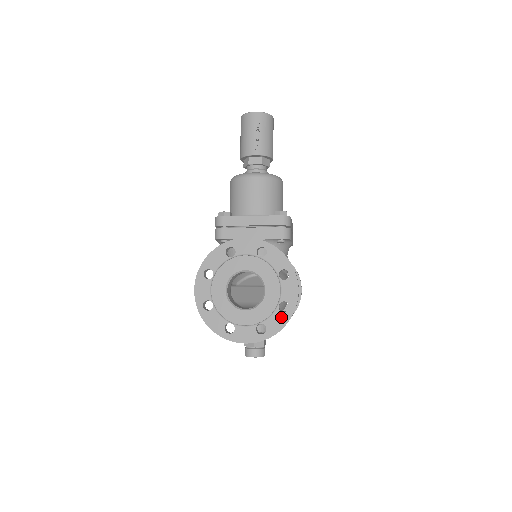
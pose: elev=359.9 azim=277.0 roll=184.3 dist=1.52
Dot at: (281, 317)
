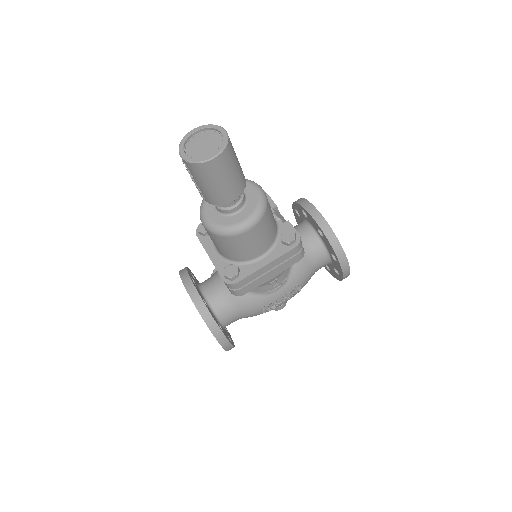
Dot at: occluded
